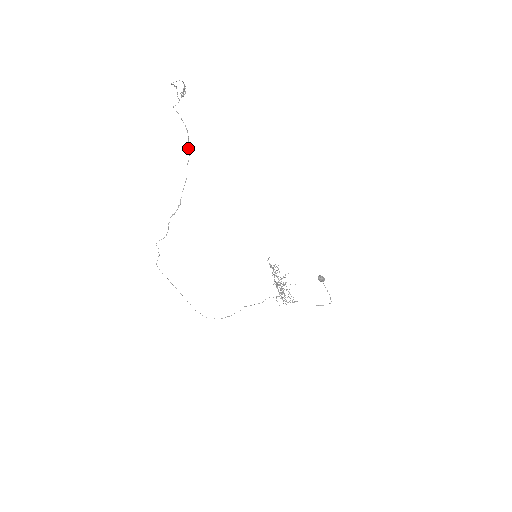
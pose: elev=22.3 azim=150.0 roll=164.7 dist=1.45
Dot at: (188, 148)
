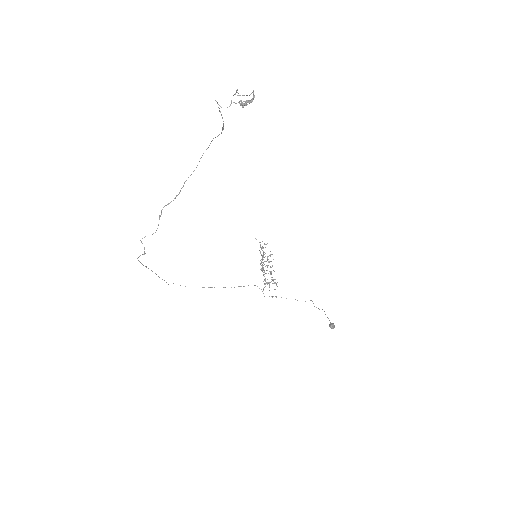
Dot at: occluded
